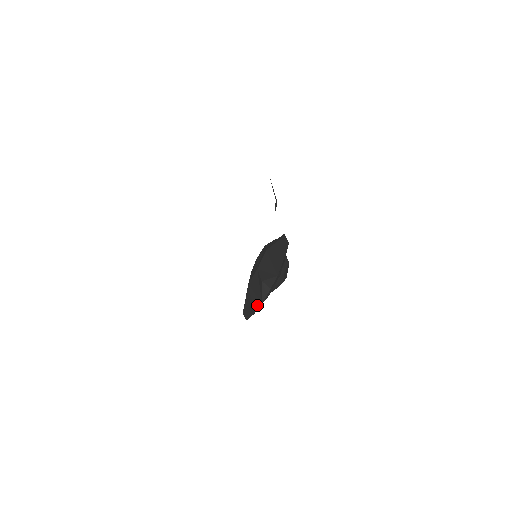
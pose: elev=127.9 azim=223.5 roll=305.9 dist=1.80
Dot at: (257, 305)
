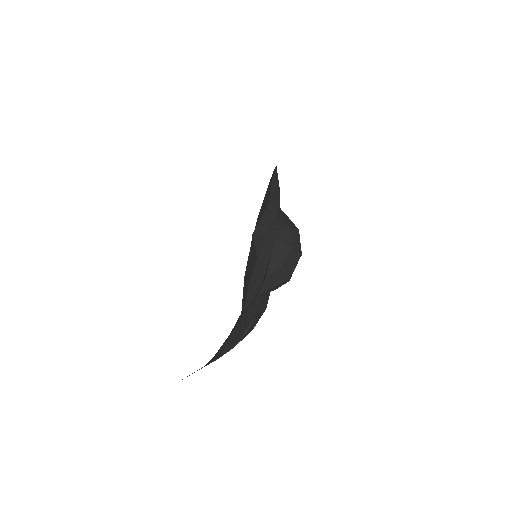
Dot at: (252, 268)
